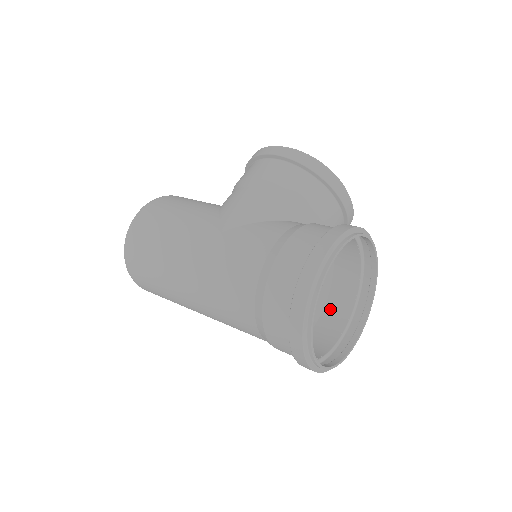
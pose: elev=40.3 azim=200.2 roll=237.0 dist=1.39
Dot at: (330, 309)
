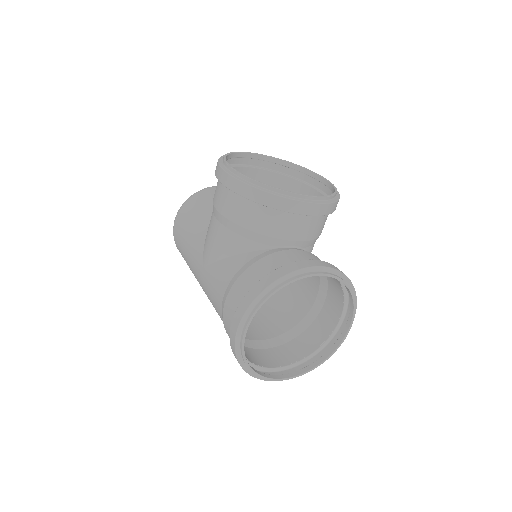
Dot at: (331, 294)
